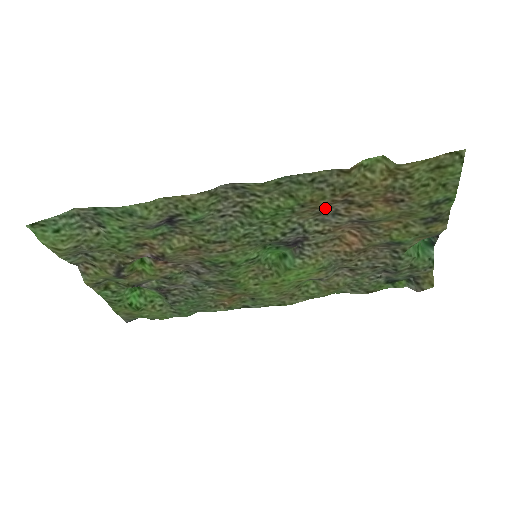
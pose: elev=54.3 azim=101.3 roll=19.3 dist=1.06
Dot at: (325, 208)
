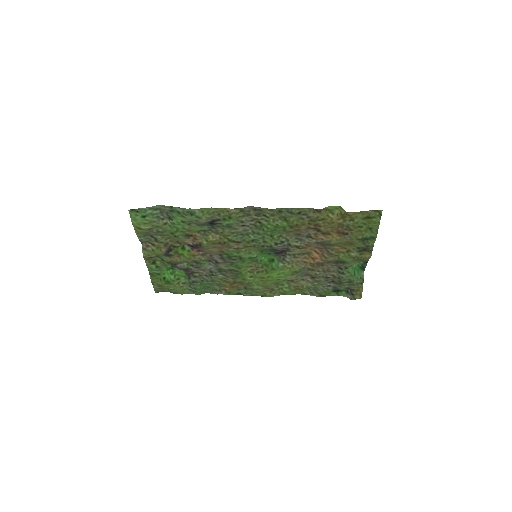
Dot at: (303, 231)
